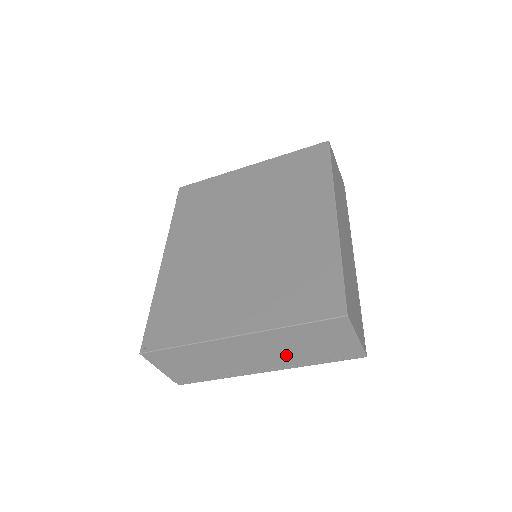
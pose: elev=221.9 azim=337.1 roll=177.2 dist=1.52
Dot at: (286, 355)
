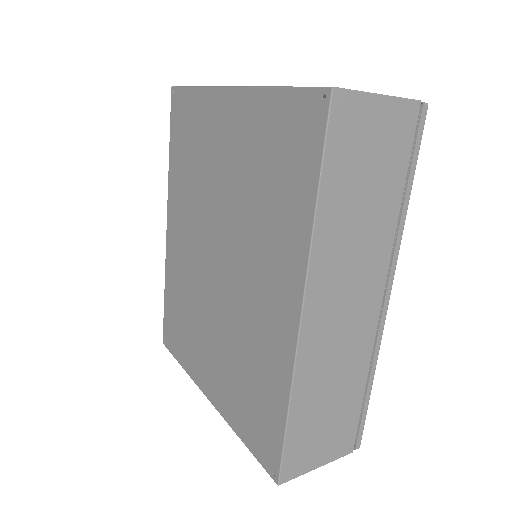
Dot at: occluded
